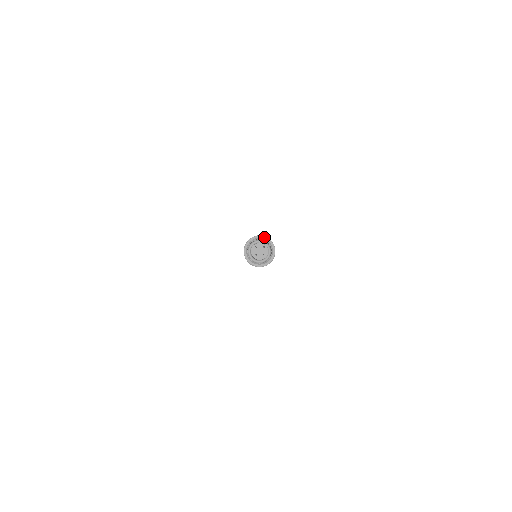
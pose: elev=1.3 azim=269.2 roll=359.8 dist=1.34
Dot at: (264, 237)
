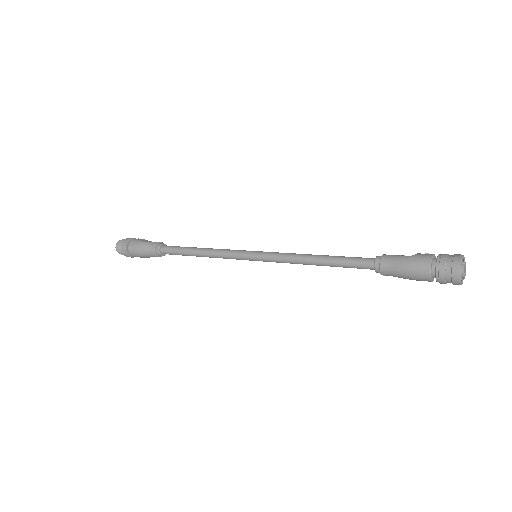
Dot at: occluded
